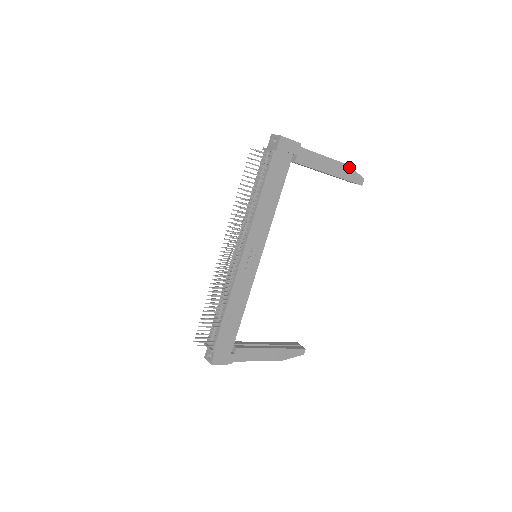
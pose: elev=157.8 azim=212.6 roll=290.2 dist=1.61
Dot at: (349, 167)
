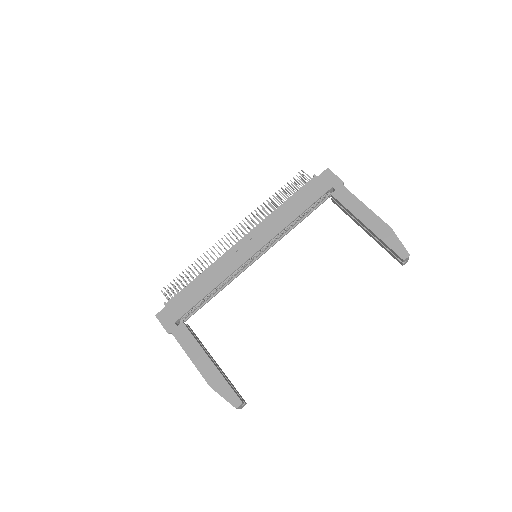
Dot at: (392, 231)
